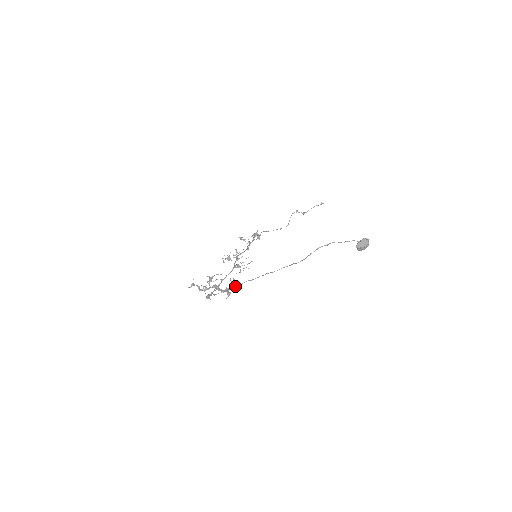
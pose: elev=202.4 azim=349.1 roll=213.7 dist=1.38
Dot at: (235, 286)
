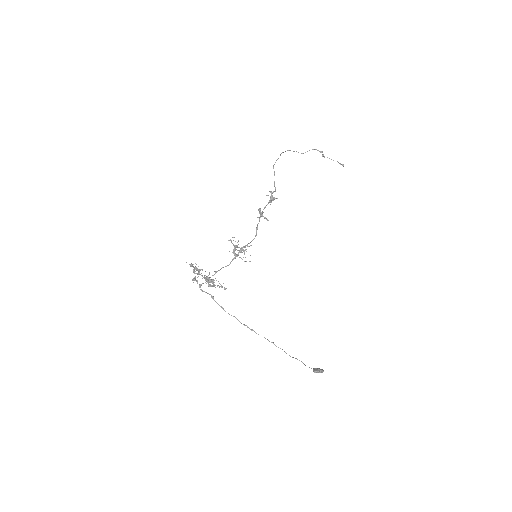
Dot at: (223, 309)
